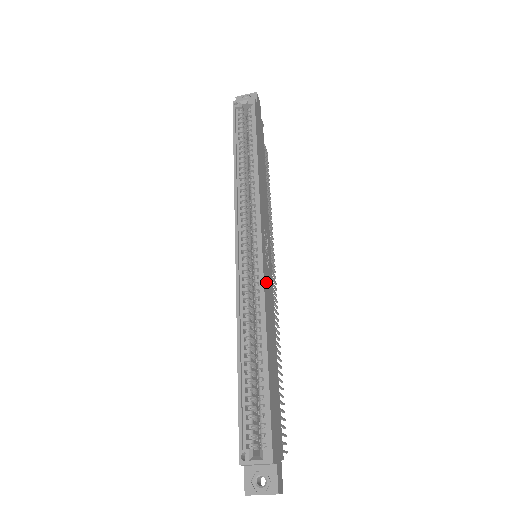
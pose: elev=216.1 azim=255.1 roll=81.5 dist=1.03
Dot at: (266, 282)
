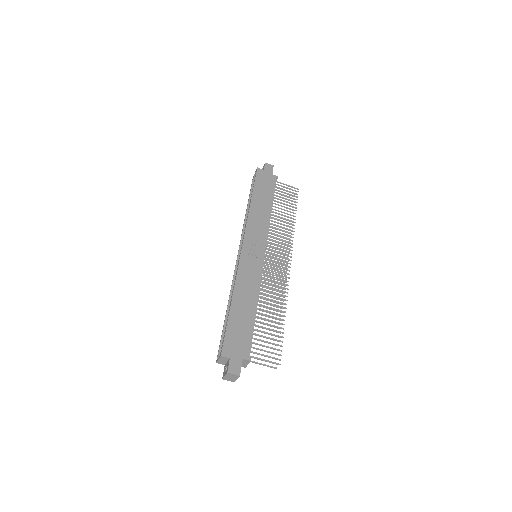
Dot at: (244, 267)
